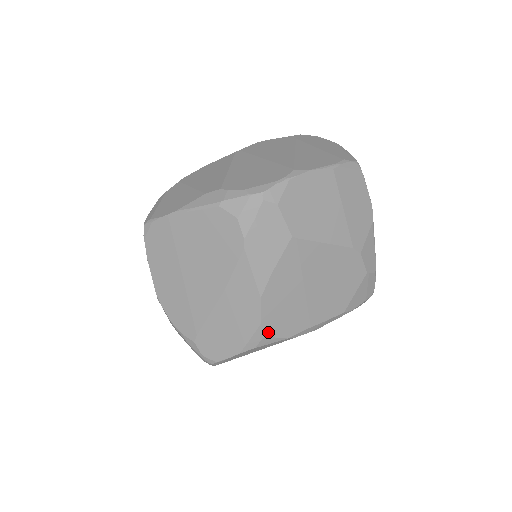
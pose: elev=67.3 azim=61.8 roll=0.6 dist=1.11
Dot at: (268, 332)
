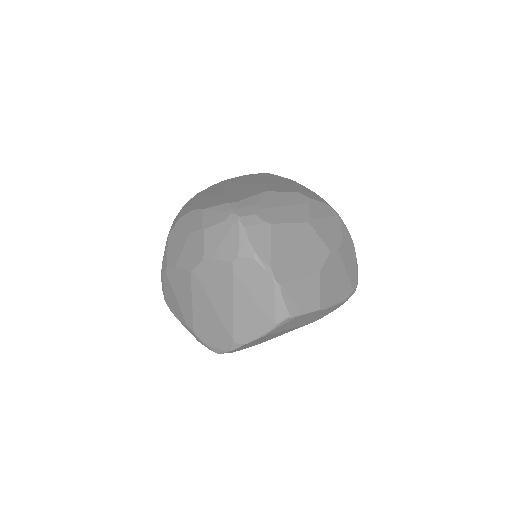
Dot at: occluded
